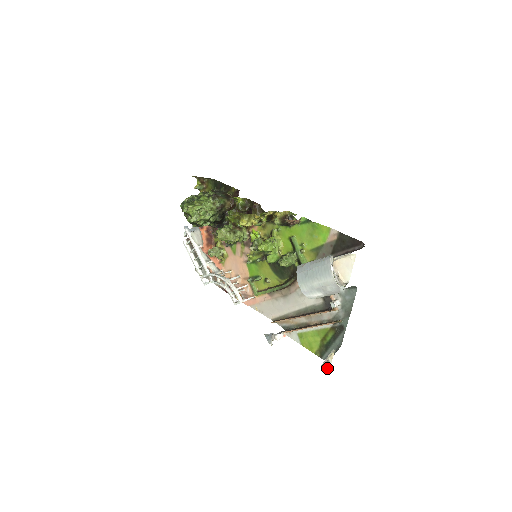
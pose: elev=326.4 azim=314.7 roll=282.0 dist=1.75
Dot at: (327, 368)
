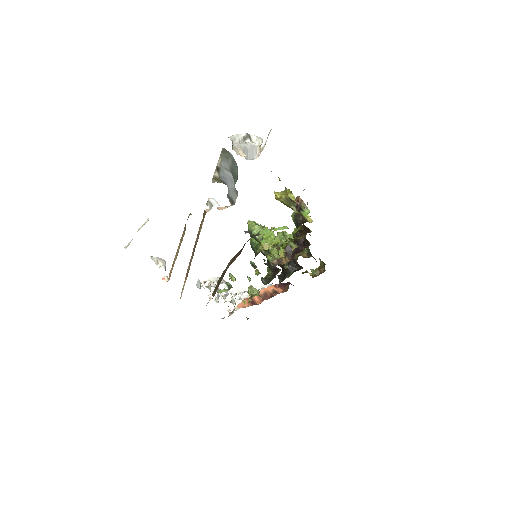
Dot at: occluded
